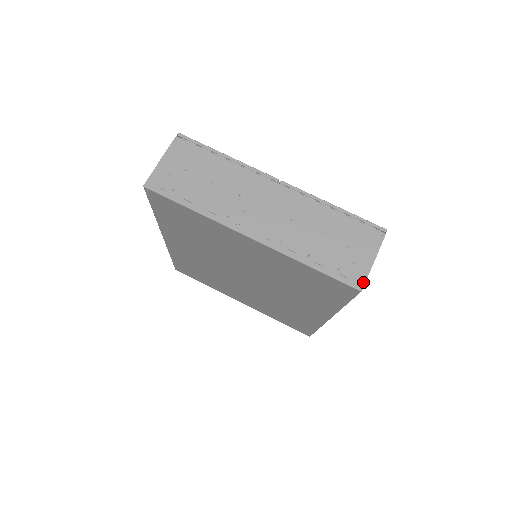
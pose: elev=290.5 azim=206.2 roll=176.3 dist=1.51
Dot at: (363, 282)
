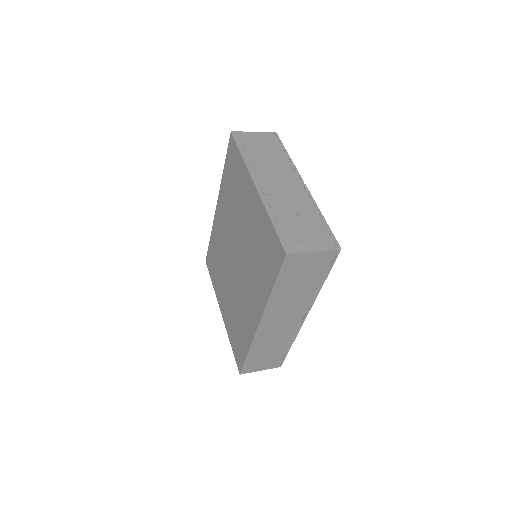
Dot at: (293, 252)
